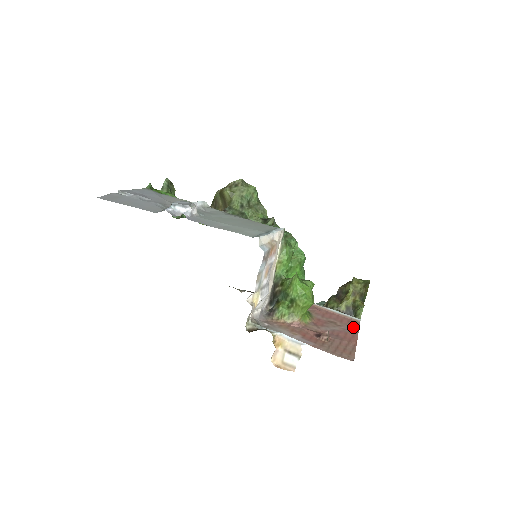
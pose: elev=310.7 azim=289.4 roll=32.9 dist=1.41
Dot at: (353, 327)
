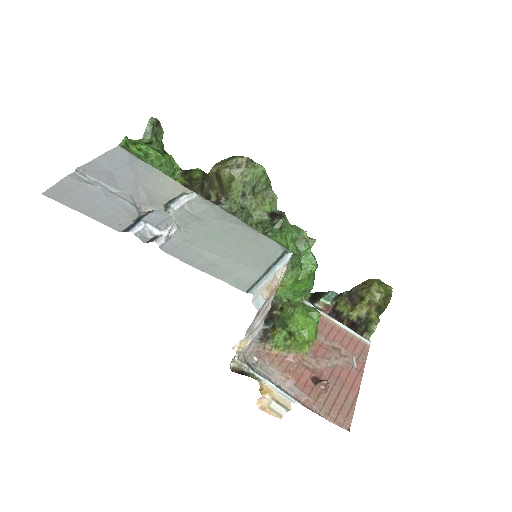
Dot at: (359, 358)
